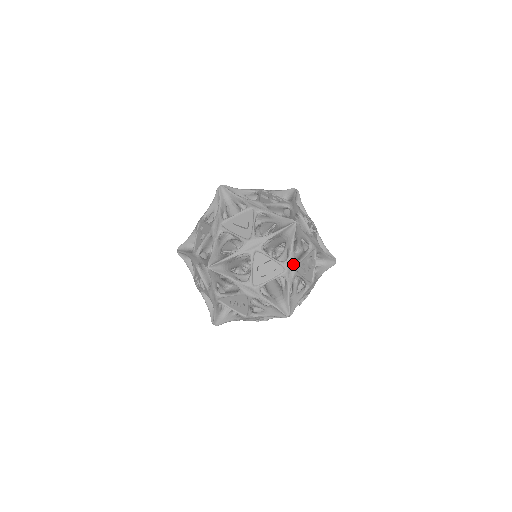
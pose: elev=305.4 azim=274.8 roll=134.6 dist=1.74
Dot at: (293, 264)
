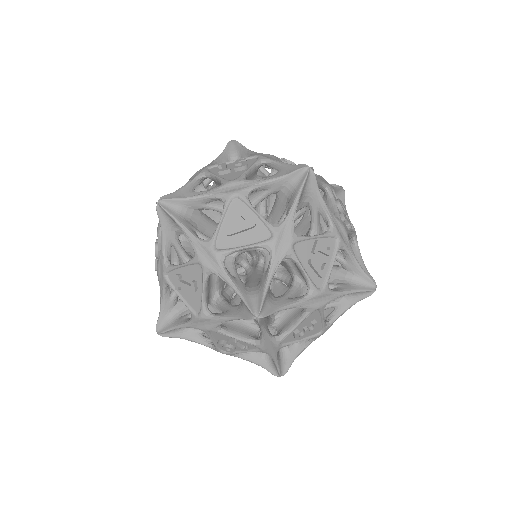
Dot at: (338, 224)
